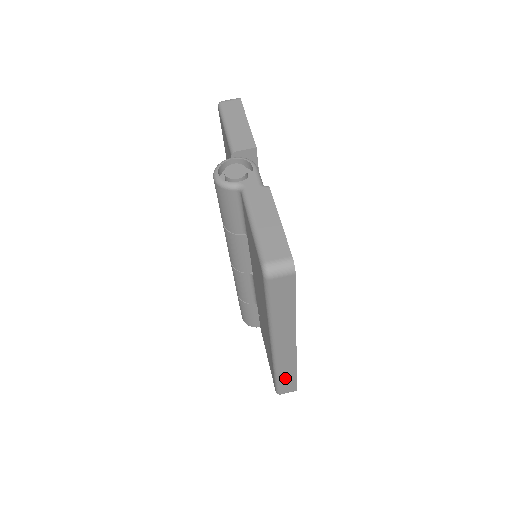
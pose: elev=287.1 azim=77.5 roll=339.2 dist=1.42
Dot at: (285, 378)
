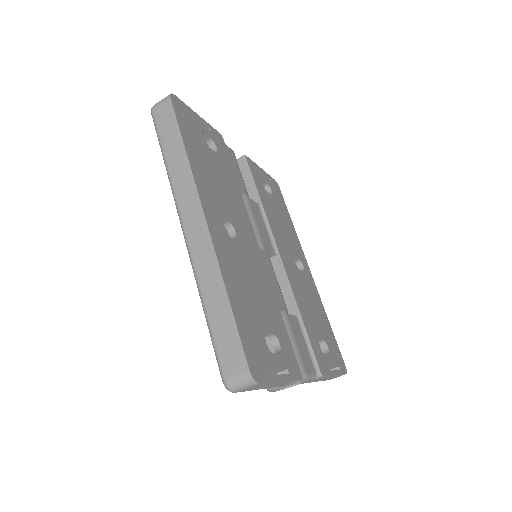
Dot at: occluded
